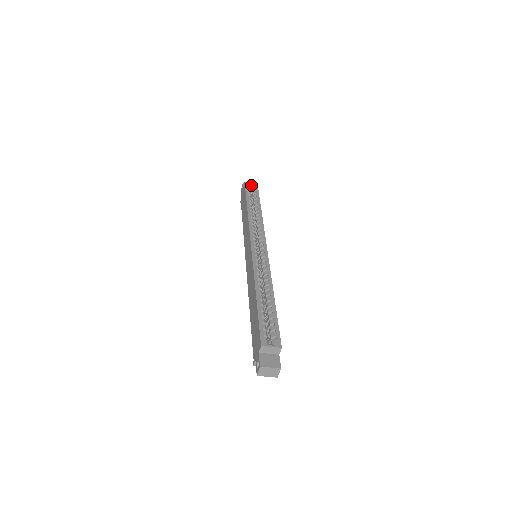
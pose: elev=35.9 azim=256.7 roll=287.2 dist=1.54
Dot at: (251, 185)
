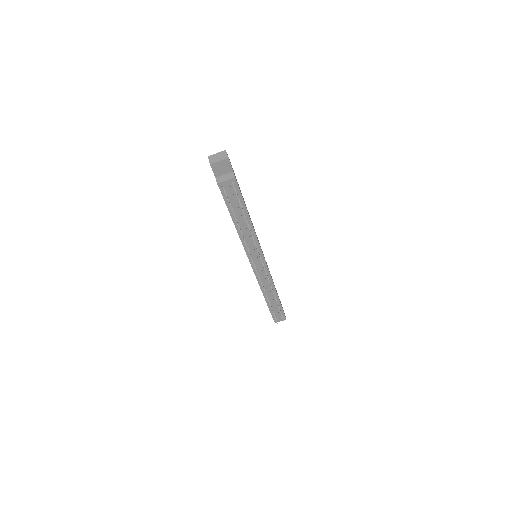
Dot at: occluded
